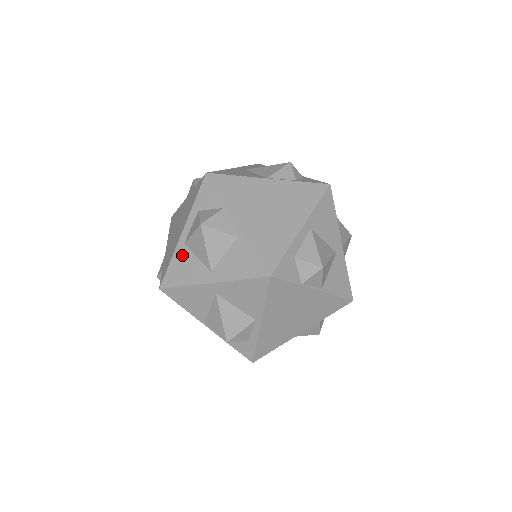
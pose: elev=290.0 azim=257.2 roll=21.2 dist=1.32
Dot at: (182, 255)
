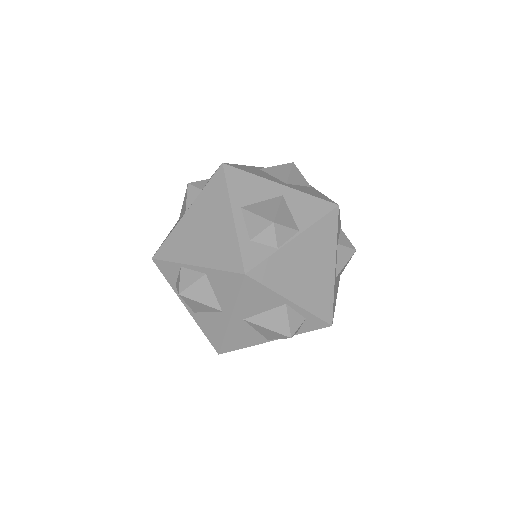
Dot at: (201, 321)
